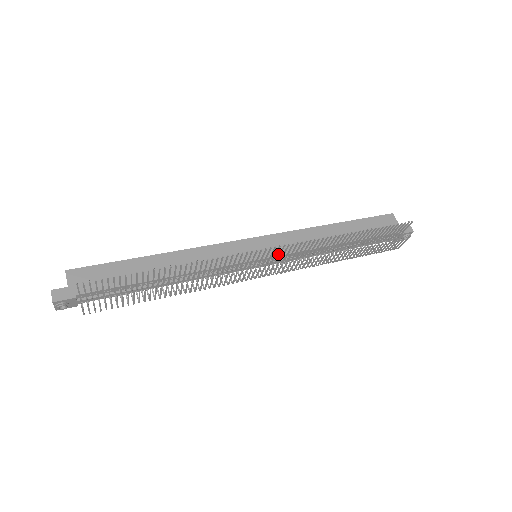
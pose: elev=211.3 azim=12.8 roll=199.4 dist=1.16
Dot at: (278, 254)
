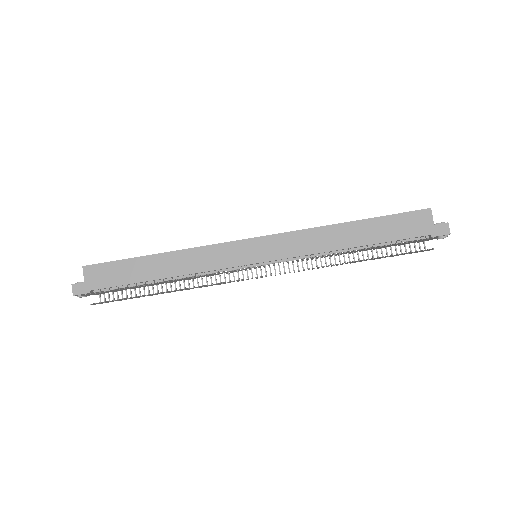
Dot at: (277, 258)
